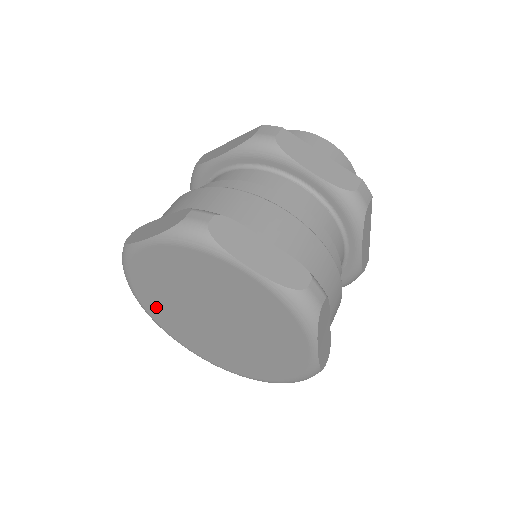
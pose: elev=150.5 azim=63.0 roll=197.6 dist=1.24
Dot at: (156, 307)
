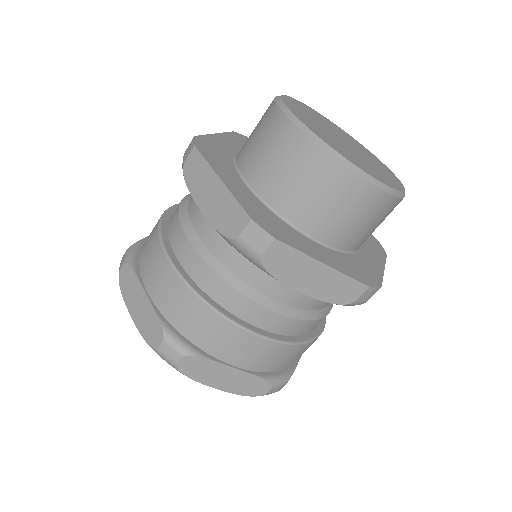
Dot at: occluded
